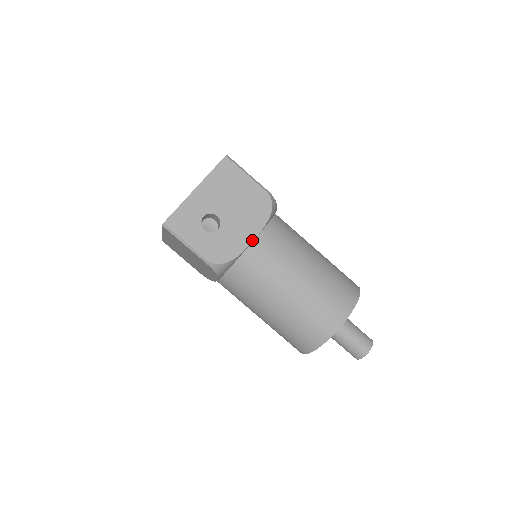
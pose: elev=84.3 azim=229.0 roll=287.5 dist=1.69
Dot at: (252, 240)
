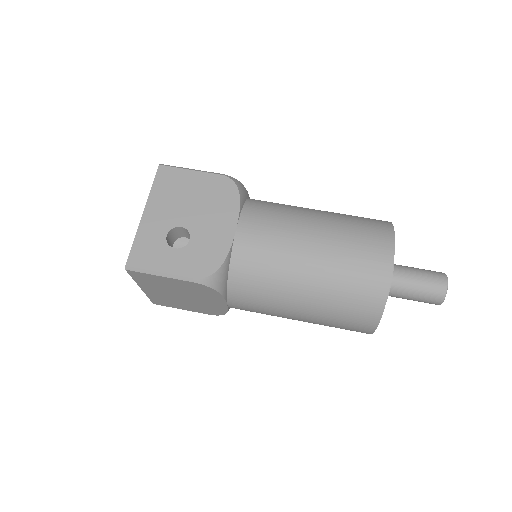
Dot at: (234, 231)
